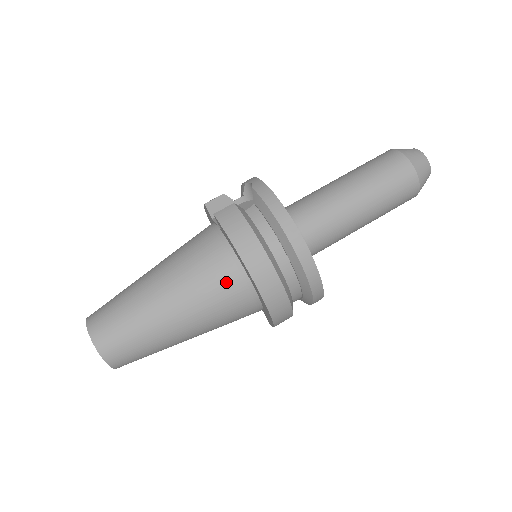
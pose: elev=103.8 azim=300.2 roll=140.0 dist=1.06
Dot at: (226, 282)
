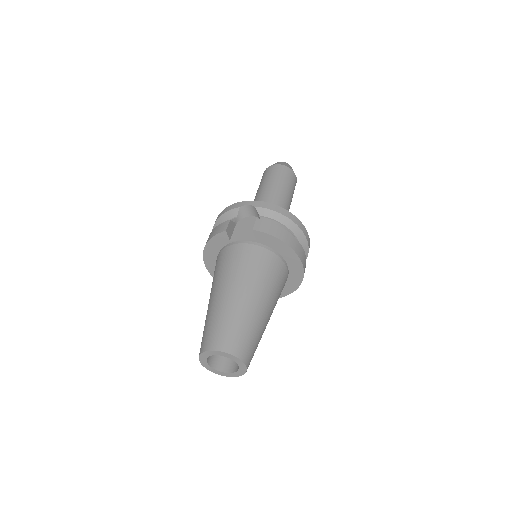
Dot at: (279, 270)
